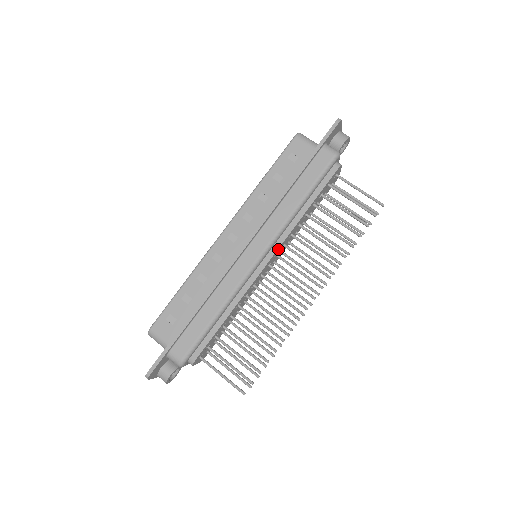
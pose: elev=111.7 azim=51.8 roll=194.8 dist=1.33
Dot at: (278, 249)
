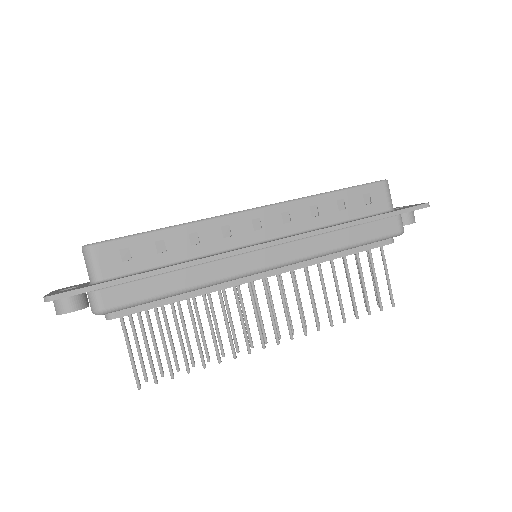
Dot at: (286, 271)
